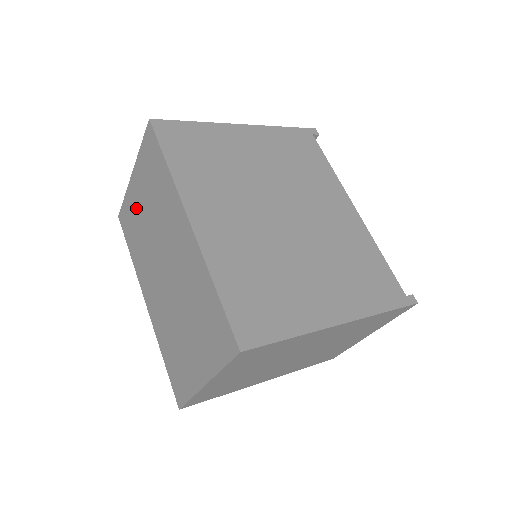
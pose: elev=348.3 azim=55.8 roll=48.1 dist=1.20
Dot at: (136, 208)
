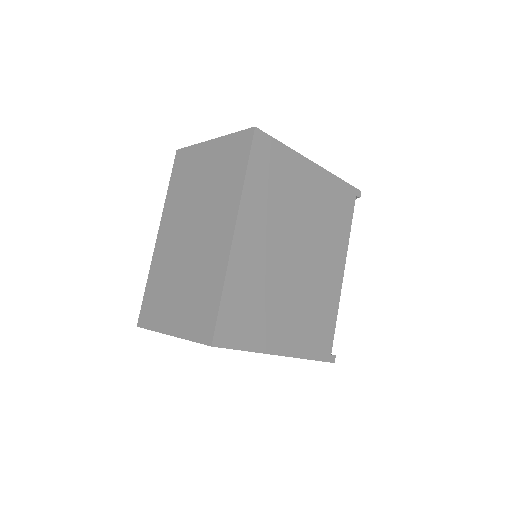
Dot at: (197, 167)
